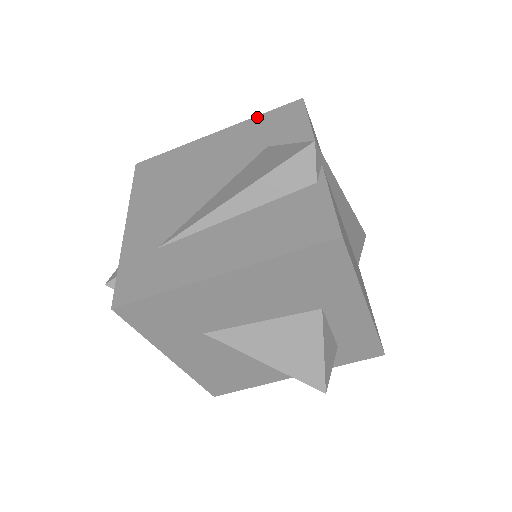
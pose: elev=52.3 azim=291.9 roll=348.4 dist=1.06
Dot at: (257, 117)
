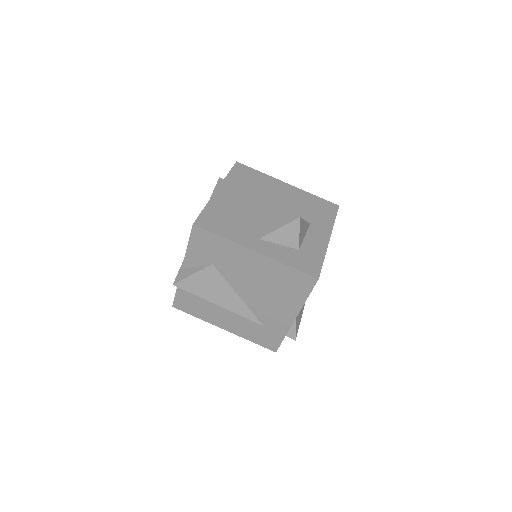
Dot at: occluded
